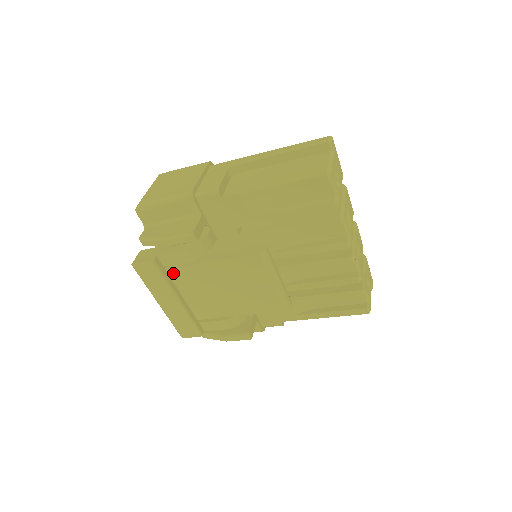
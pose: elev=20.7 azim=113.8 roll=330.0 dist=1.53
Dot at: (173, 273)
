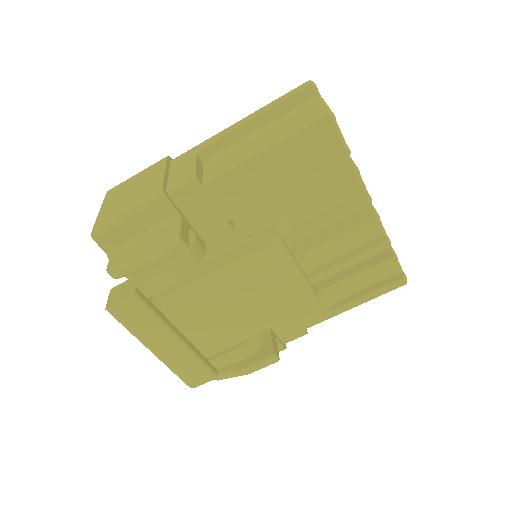
Dot at: (163, 304)
